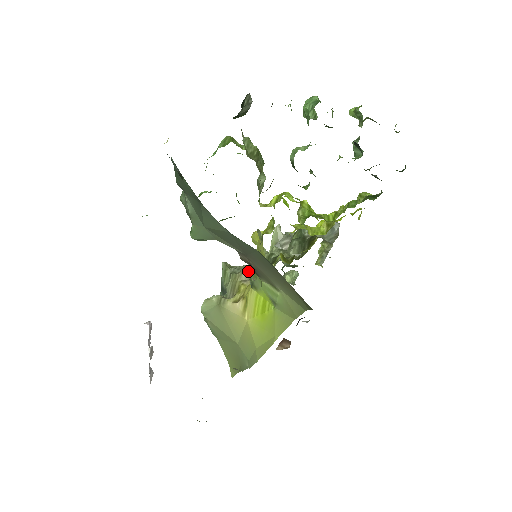
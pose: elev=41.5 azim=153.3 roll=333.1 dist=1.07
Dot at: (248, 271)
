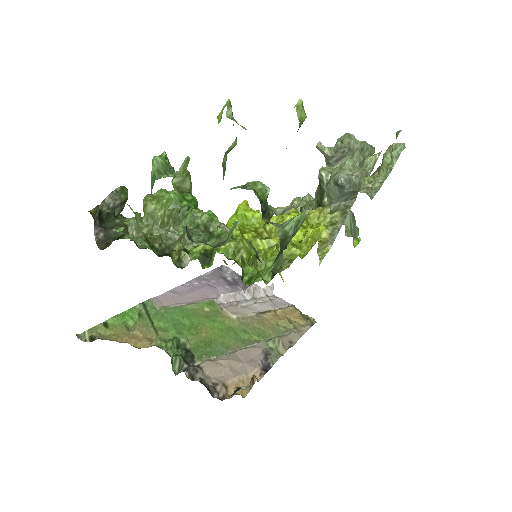
Dot at: occluded
